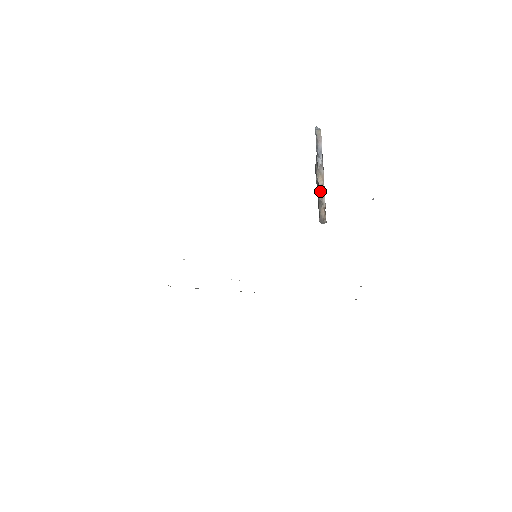
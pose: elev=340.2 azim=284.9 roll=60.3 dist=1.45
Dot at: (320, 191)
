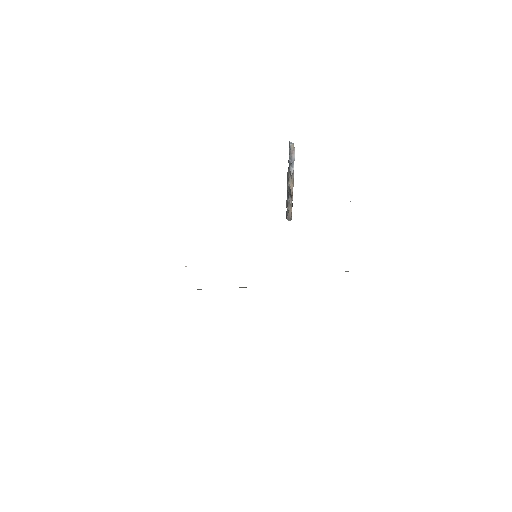
Dot at: (291, 194)
